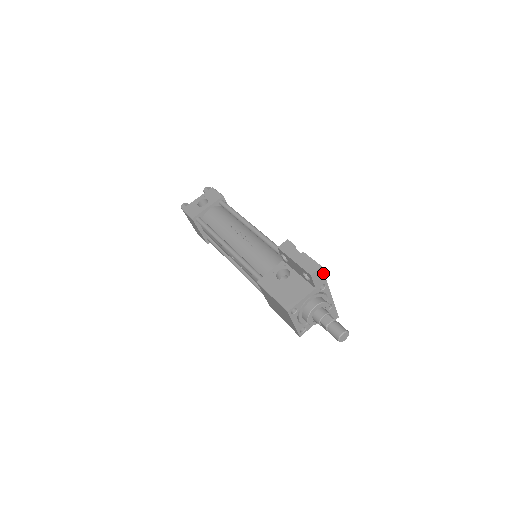
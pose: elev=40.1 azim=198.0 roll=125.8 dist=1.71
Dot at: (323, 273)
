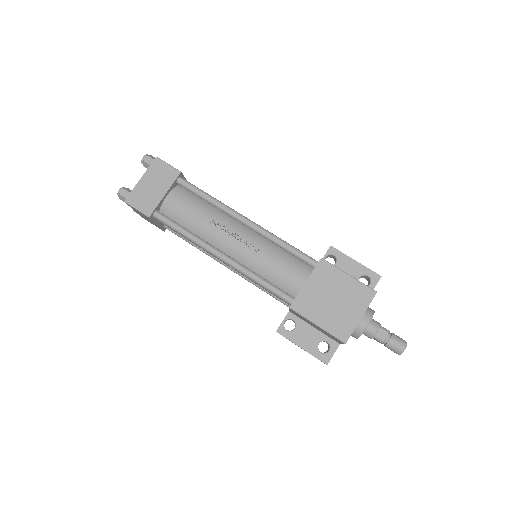
Dot at: occluded
